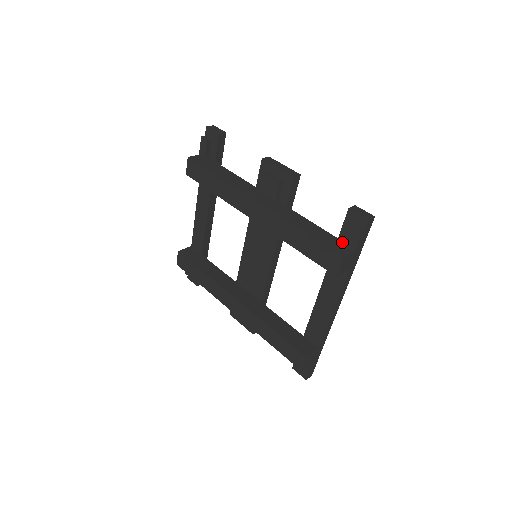
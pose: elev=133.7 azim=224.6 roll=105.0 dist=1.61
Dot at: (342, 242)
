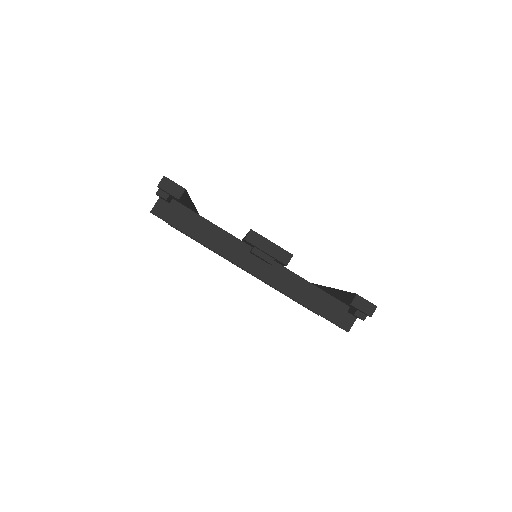
Dot at: (345, 306)
